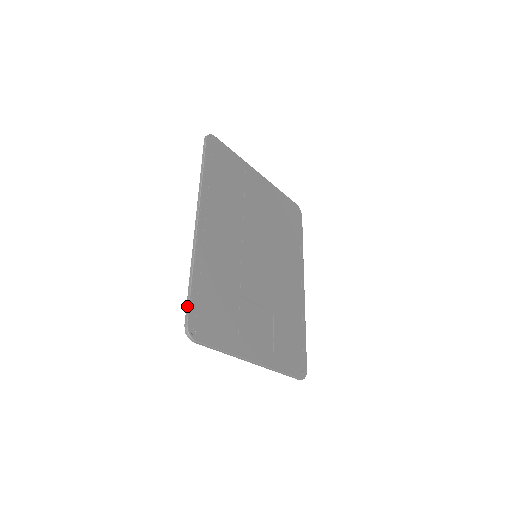
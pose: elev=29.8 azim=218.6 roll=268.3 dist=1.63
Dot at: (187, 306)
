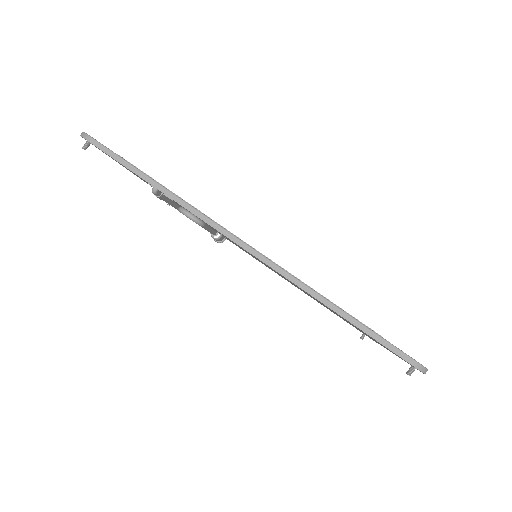
Dot at: (384, 343)
